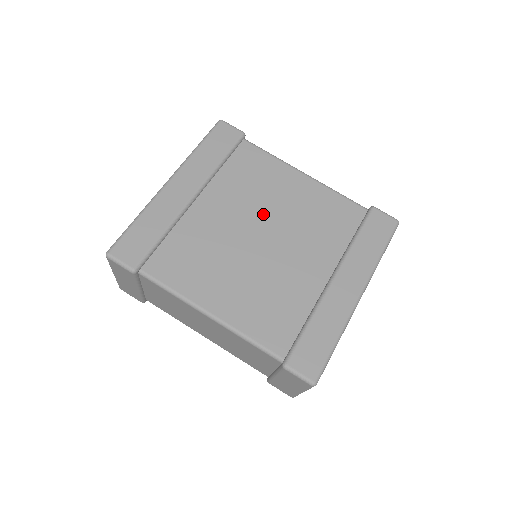
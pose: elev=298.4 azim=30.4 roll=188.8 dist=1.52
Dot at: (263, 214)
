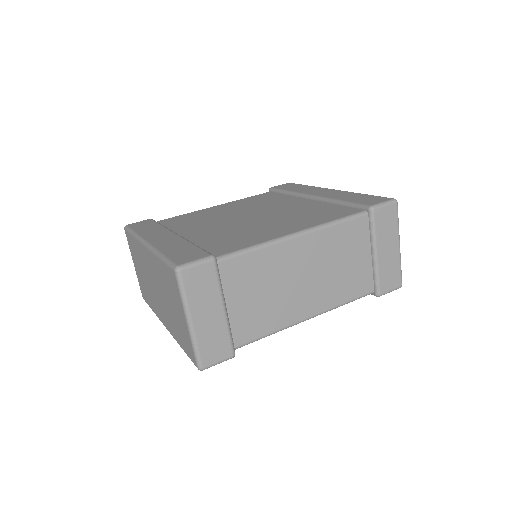
Dot at: (229, 216)
